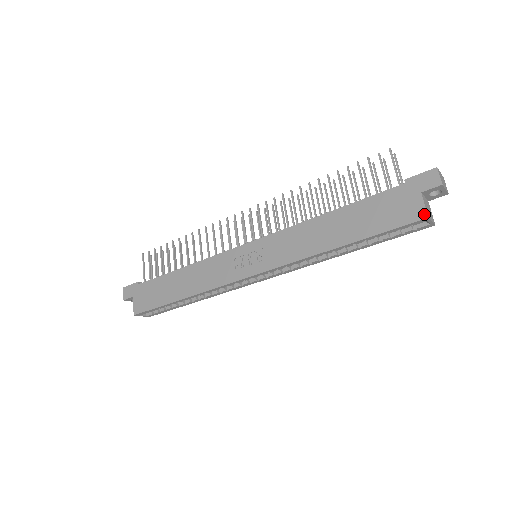
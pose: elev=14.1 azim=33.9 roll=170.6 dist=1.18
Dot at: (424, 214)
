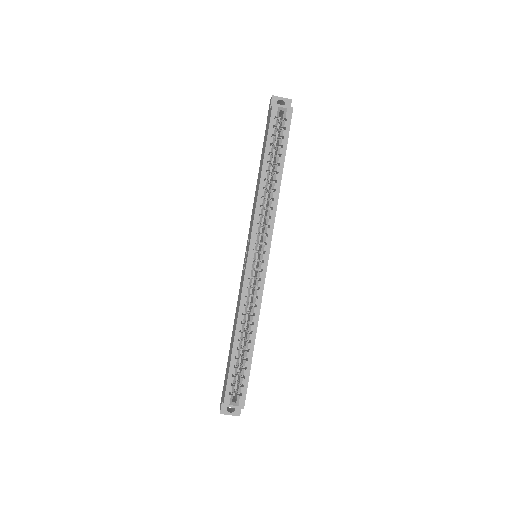
Dot at: (272, 106)
